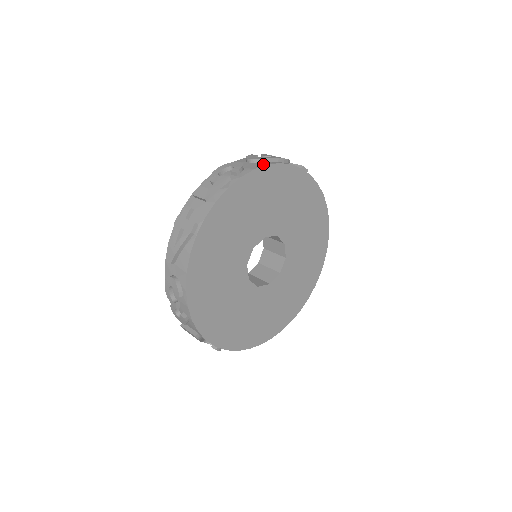
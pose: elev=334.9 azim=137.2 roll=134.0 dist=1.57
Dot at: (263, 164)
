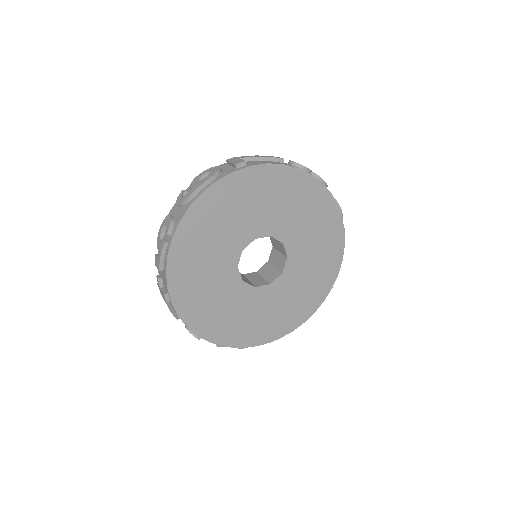
Dot at: (187, 206)
